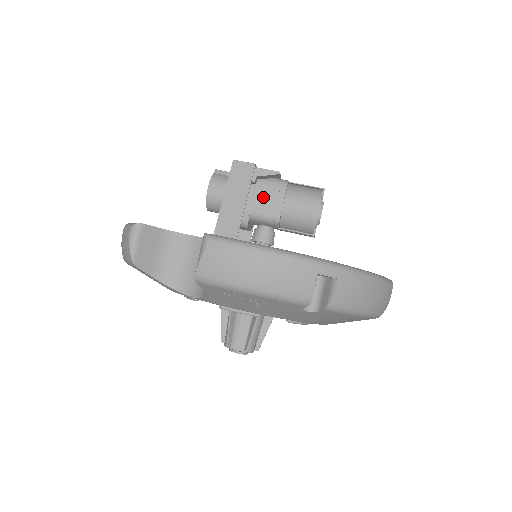
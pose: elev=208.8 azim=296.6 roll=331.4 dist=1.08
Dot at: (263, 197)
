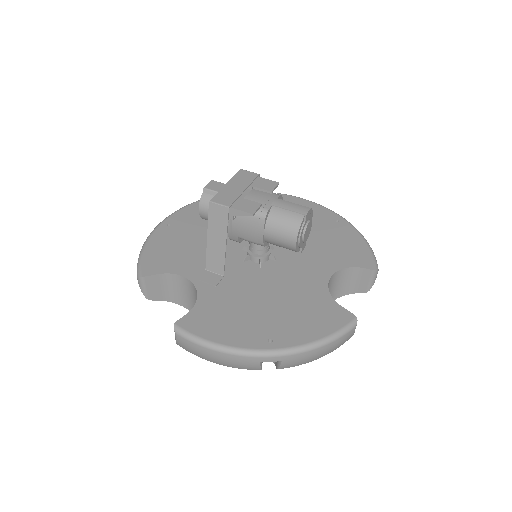
Dot at: (245, 228)
